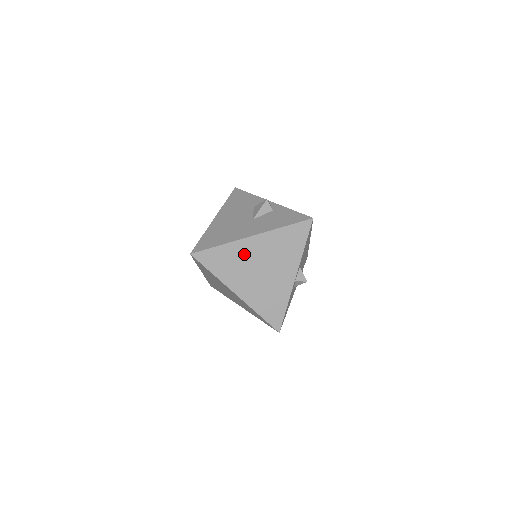
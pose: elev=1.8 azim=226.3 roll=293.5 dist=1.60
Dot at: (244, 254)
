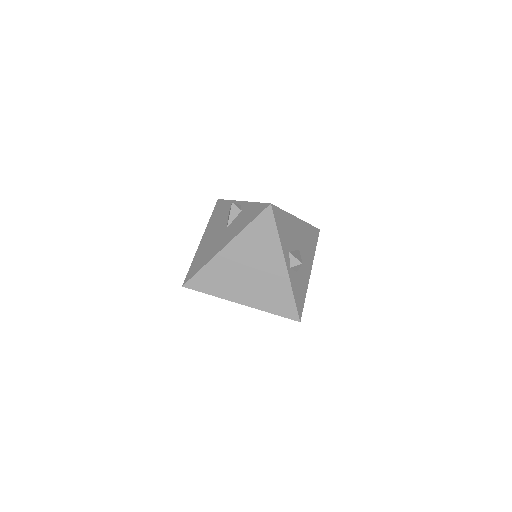
Dot at: (227, 266)
